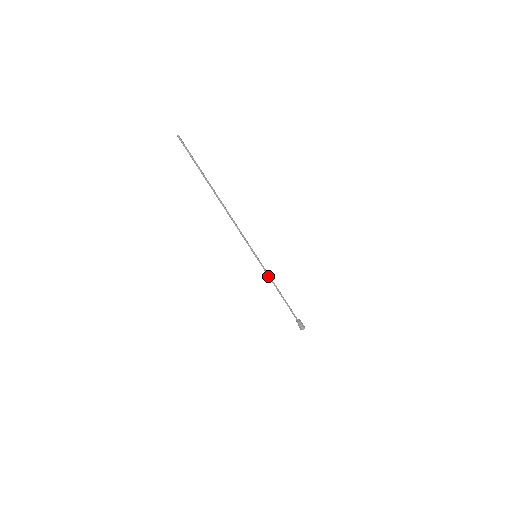
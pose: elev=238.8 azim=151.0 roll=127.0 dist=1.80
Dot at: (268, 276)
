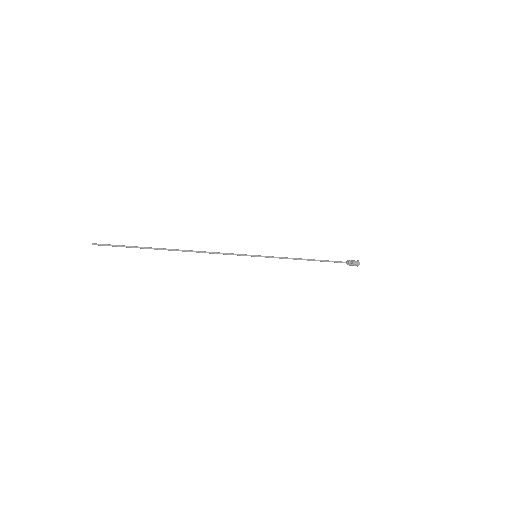
Dot at: (283, 258)
